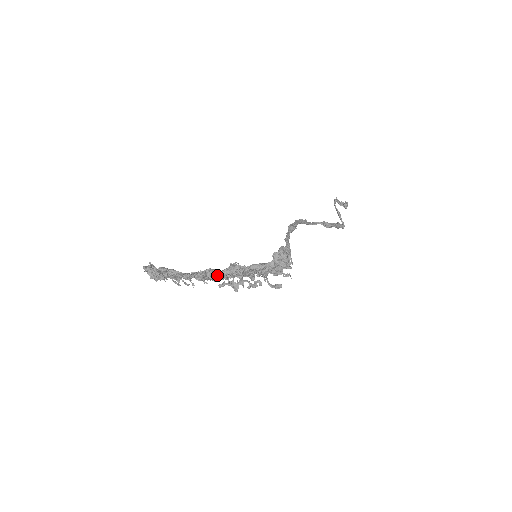
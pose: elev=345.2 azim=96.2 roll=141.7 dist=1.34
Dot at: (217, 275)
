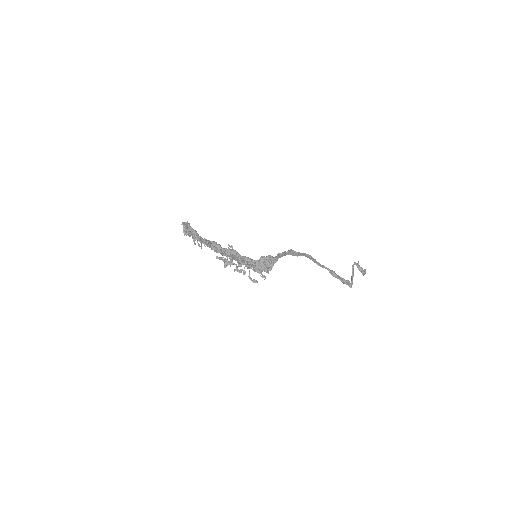
Dot at: (217, 248)
